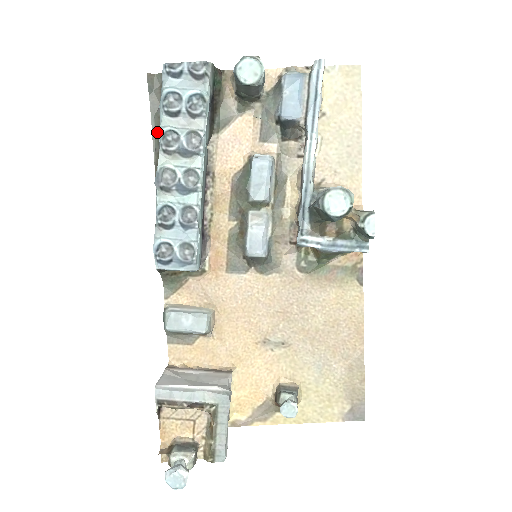
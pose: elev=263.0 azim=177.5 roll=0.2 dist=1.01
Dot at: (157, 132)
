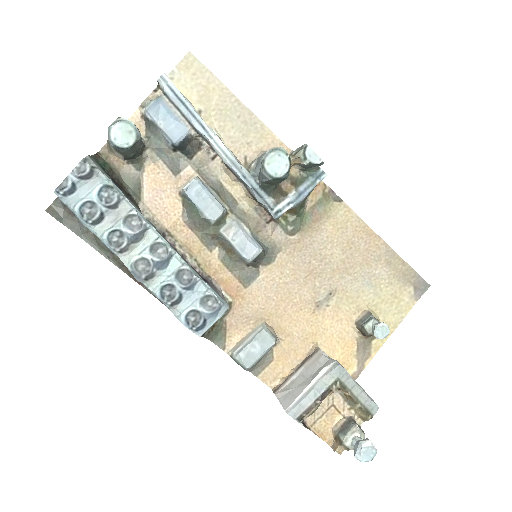
Dot at: (97, 244)
